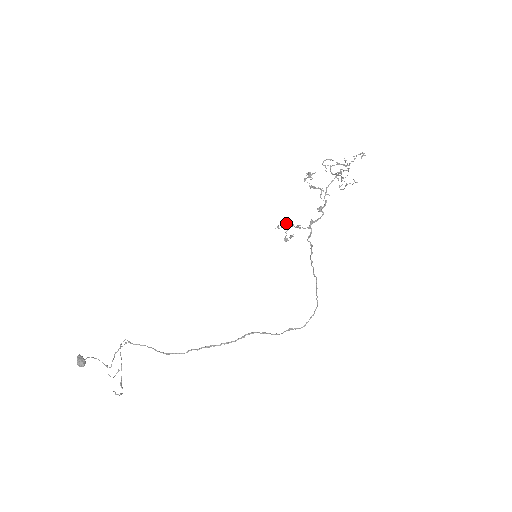
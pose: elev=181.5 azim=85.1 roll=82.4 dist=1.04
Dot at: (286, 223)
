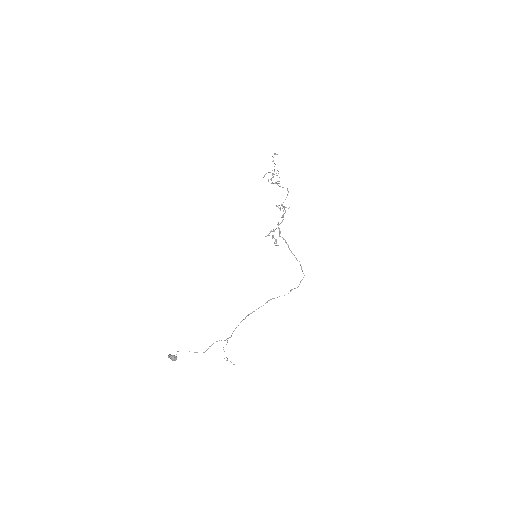
Dot at: occluded
